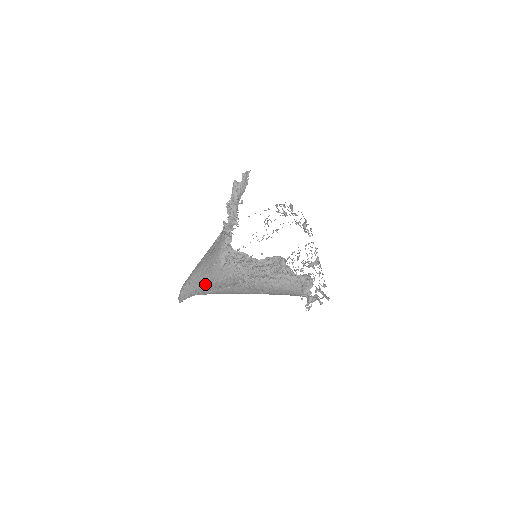
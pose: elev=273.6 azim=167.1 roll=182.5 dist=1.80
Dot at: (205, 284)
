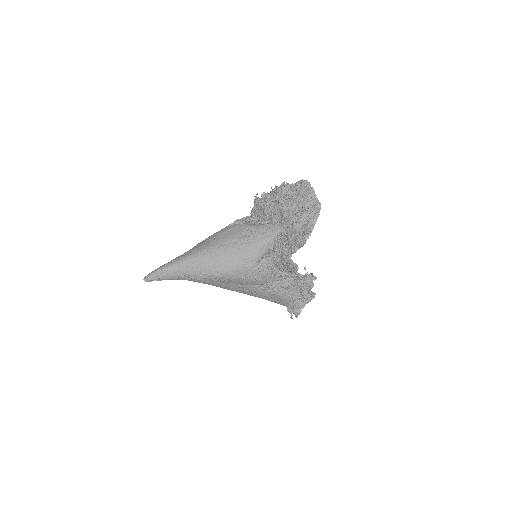
Dot at: (215, 275)
